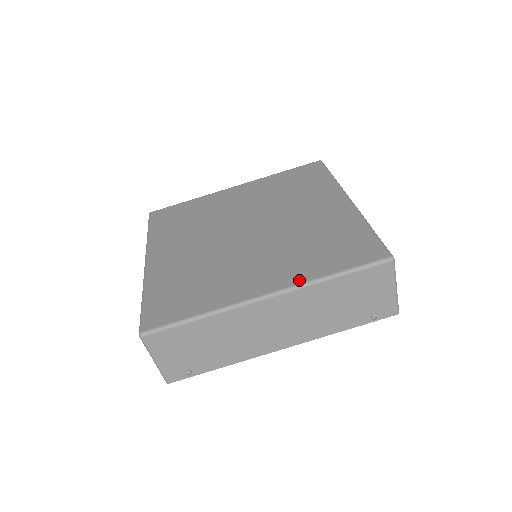
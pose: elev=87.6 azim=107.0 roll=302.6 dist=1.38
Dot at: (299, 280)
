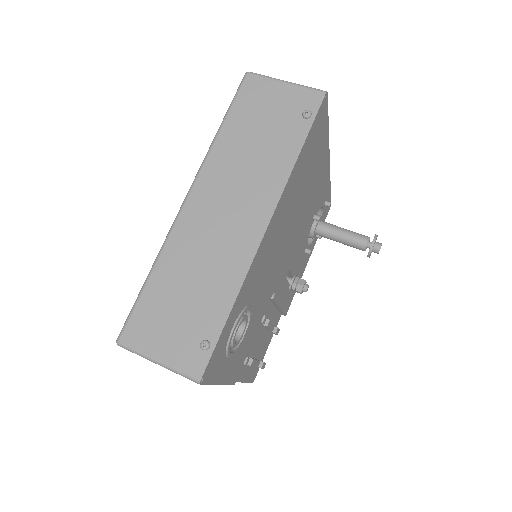
Dot at: occluded
